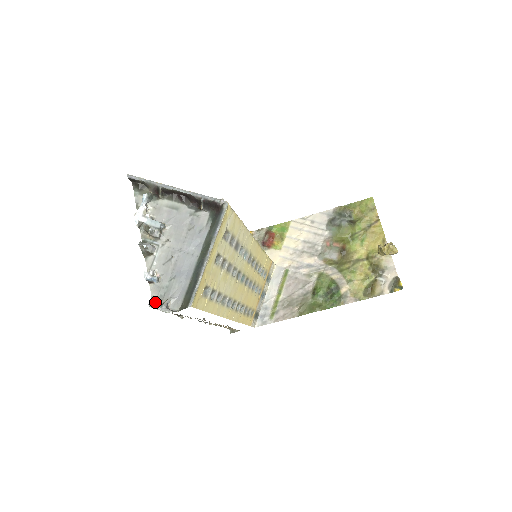
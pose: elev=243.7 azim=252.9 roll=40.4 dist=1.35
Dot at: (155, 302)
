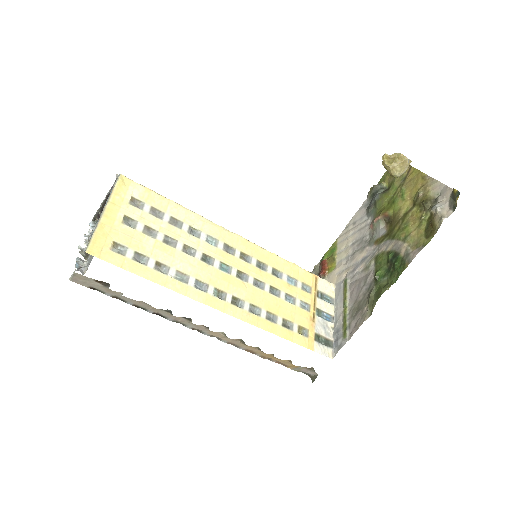
Dot at: occluded
